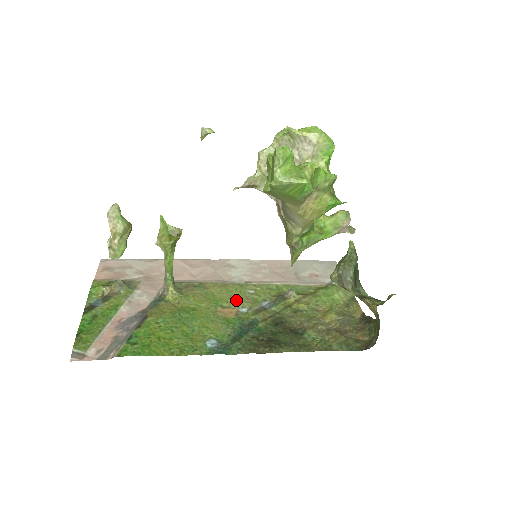
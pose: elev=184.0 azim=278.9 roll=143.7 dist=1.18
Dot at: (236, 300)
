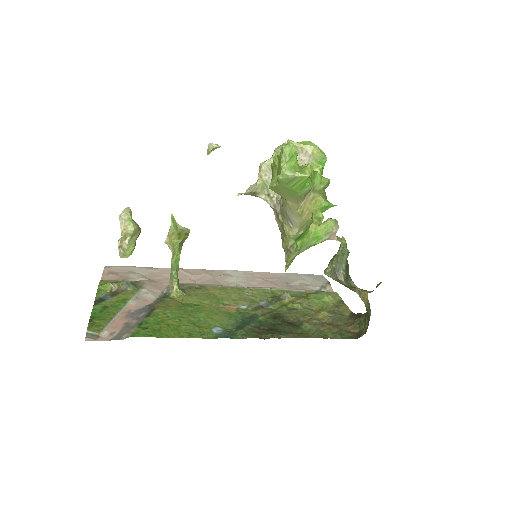
Dot at: (236, 299)
